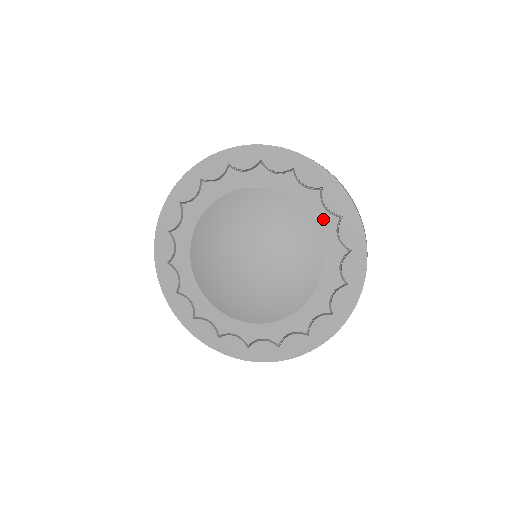
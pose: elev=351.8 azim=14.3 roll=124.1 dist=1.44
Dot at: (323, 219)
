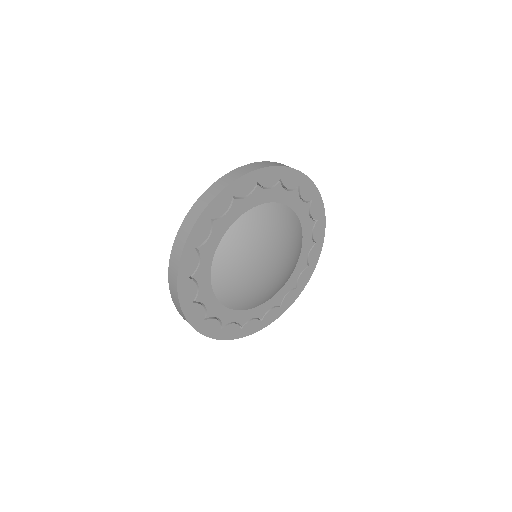
Dot at: (273, 194)
